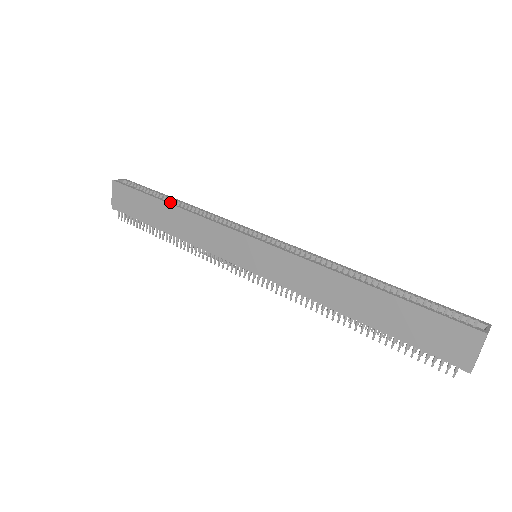
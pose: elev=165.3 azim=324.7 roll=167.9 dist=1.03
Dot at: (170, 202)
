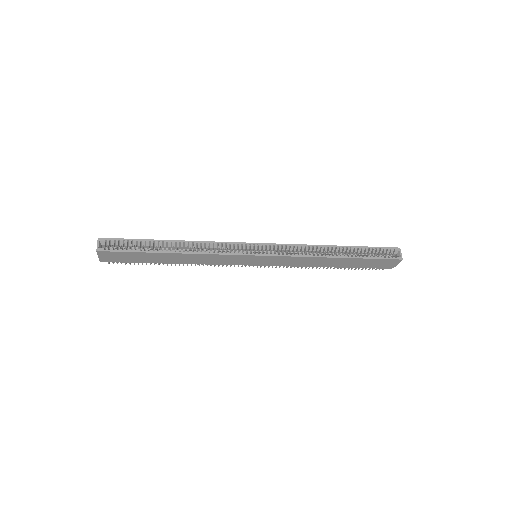
Dot at: (164, 246)
